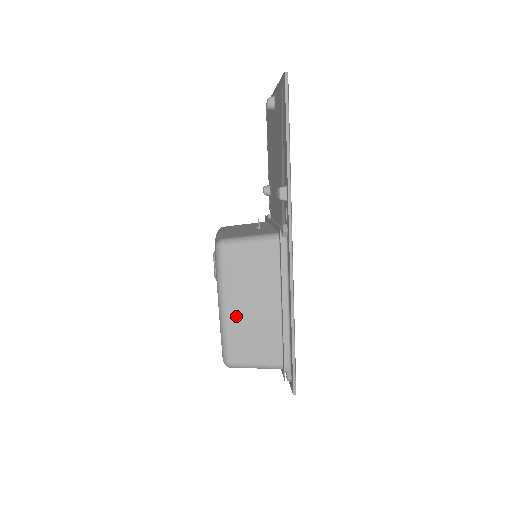
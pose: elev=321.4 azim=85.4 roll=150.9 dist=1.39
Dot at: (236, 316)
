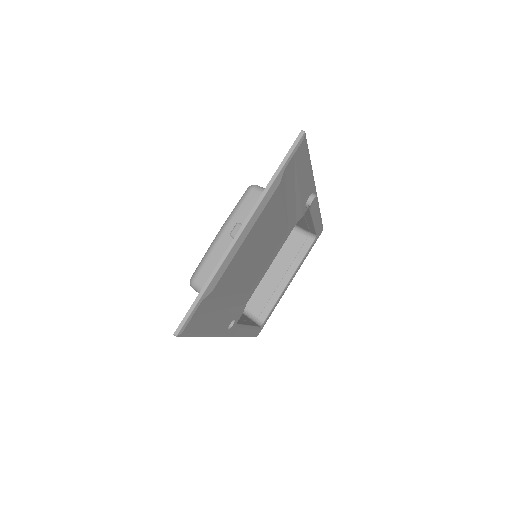
Dot at: occluded
